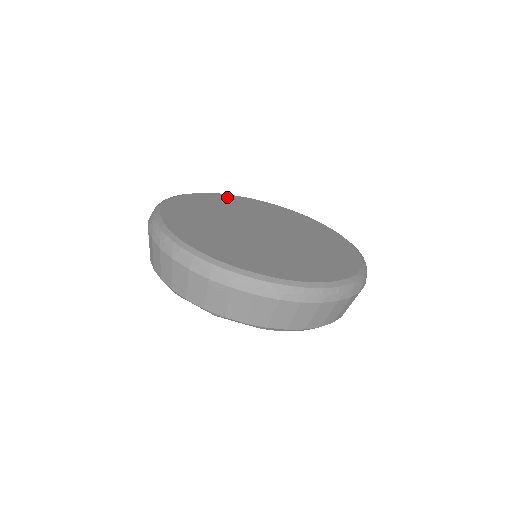
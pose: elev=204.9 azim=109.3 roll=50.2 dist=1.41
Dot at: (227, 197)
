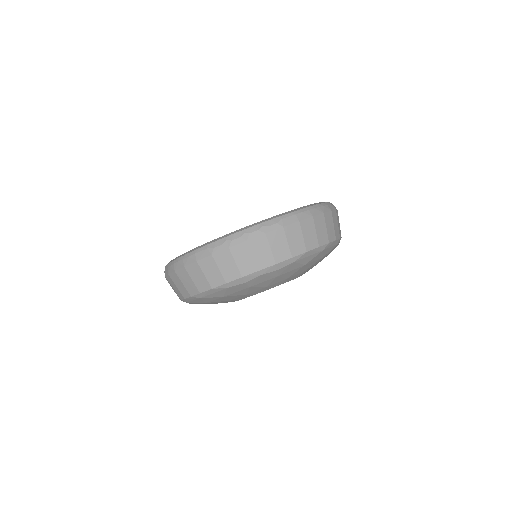
Dot at: occluded
